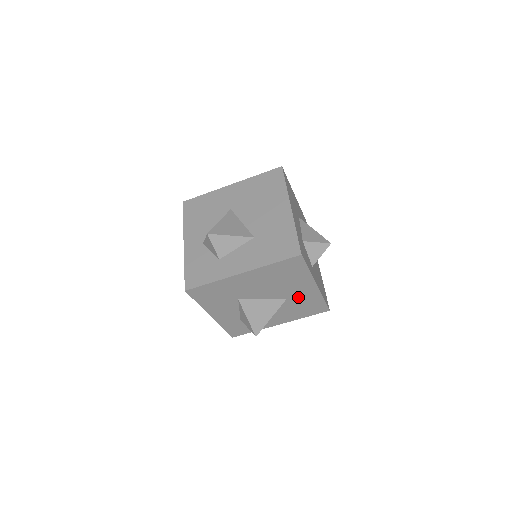
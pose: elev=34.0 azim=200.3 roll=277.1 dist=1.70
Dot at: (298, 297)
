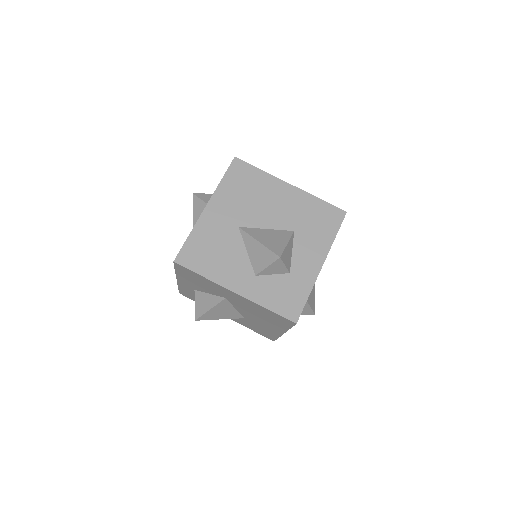
Dot at: occluded
